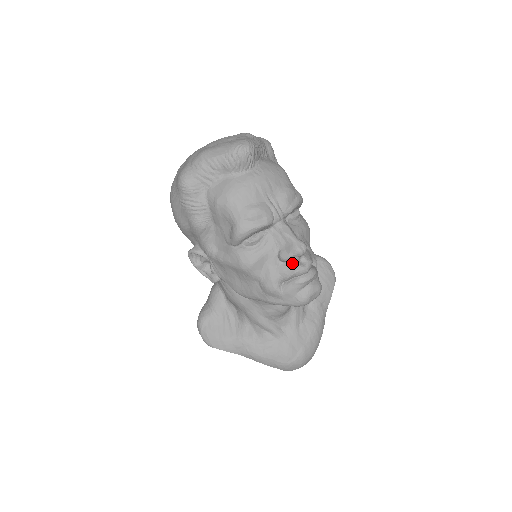
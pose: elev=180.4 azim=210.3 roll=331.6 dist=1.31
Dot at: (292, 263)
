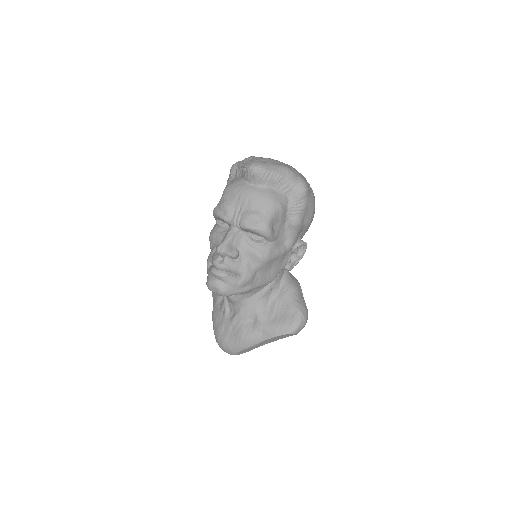
Dot at: (217, 255)
